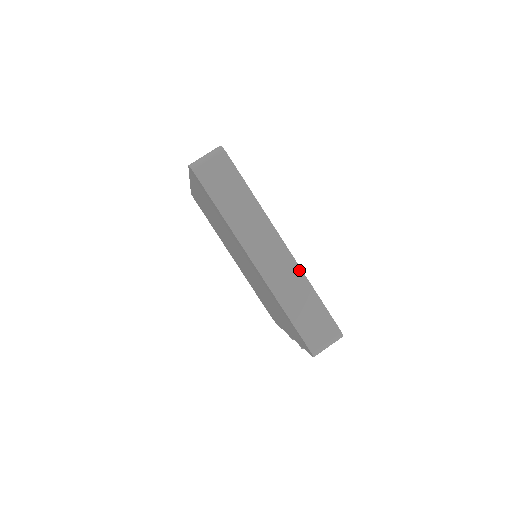
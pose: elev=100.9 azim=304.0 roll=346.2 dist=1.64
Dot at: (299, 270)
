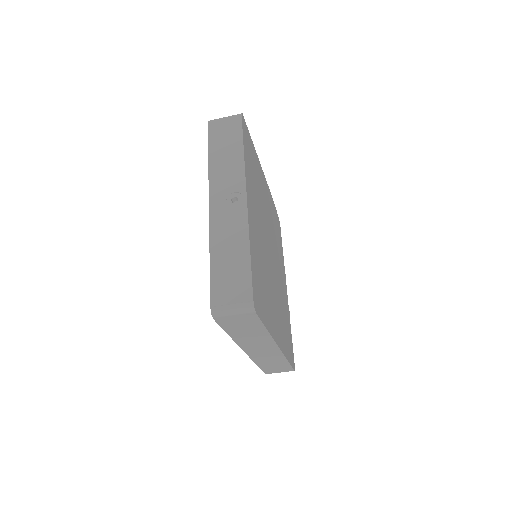
Dot at: (282, 355)
